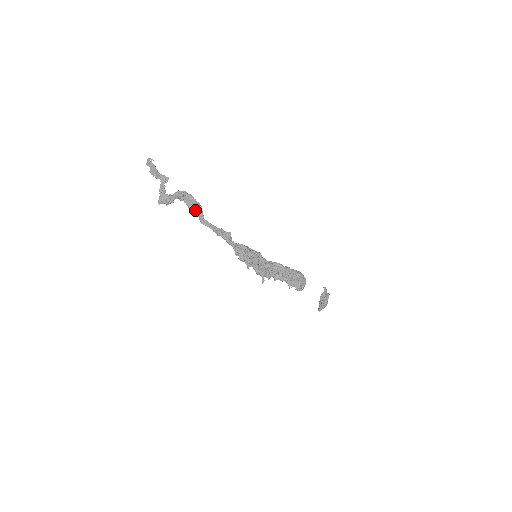
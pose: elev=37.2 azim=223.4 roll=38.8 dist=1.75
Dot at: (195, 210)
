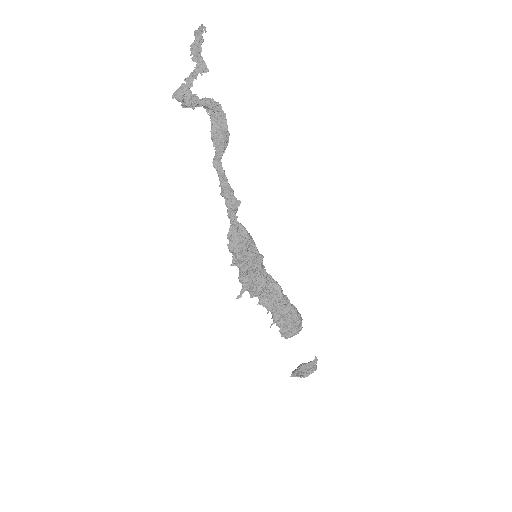
Dot at: (217, 140)
